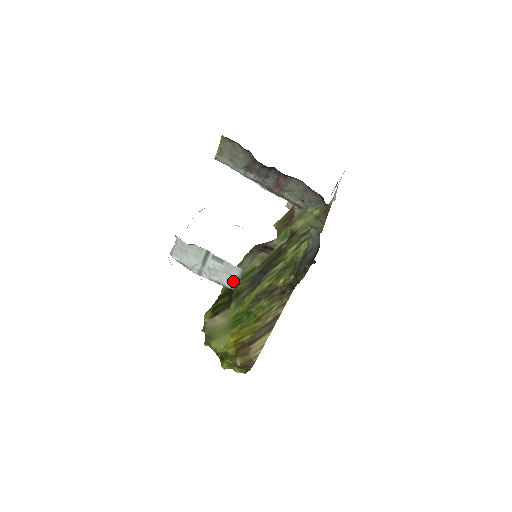
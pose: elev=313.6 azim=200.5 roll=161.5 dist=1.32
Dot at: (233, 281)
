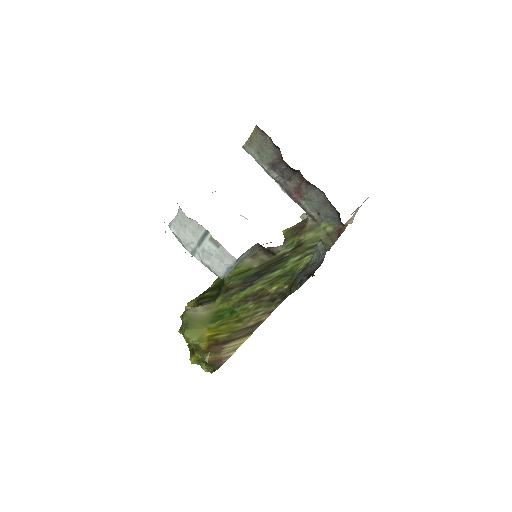
Dot at: (224, 270)
